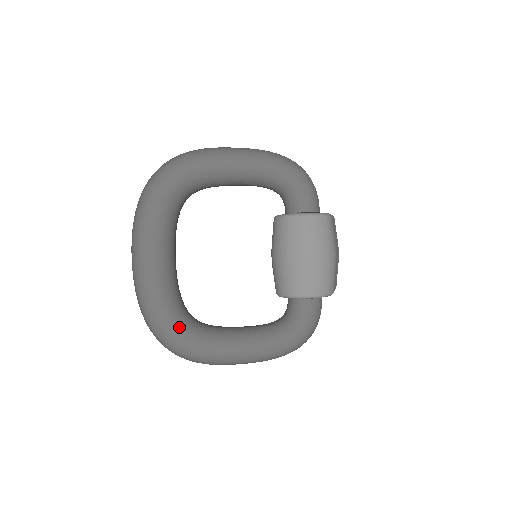
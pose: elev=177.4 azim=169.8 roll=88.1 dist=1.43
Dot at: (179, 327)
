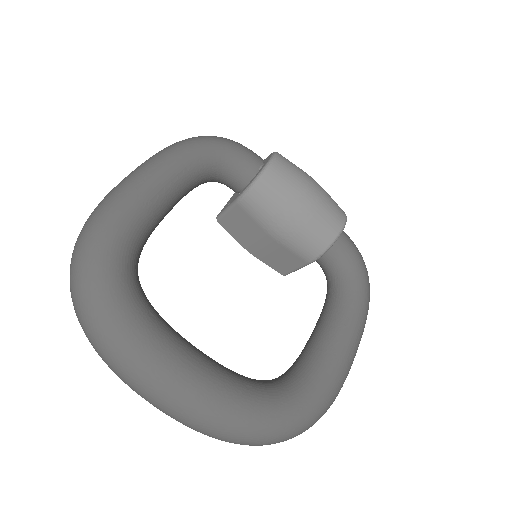
Dot at: (289, 394)
